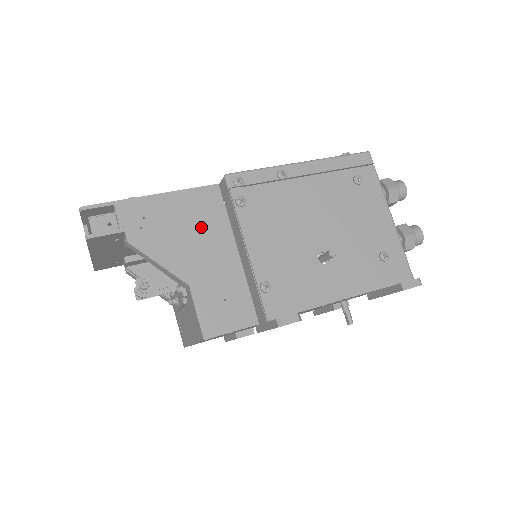
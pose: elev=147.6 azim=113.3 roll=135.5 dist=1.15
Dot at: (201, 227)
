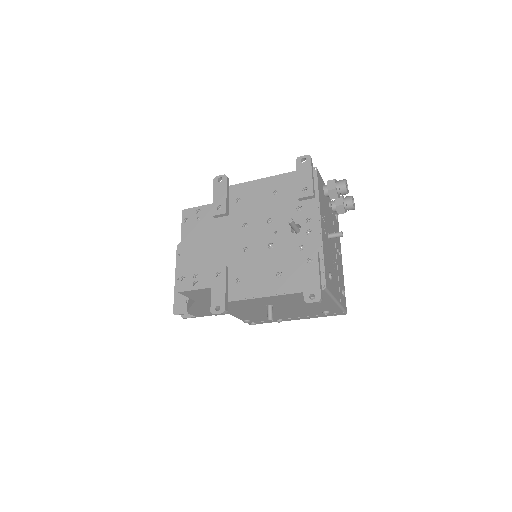
Dot at: occluded
